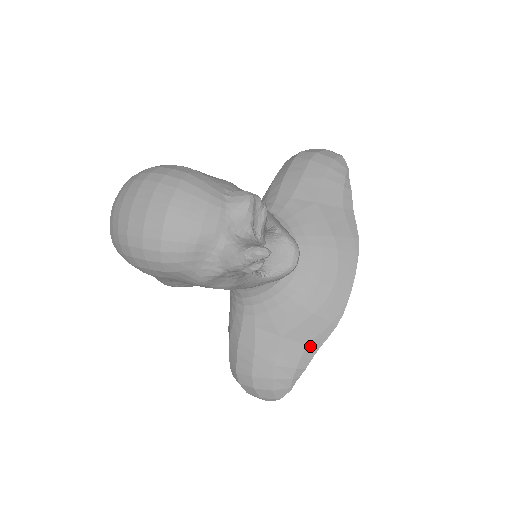
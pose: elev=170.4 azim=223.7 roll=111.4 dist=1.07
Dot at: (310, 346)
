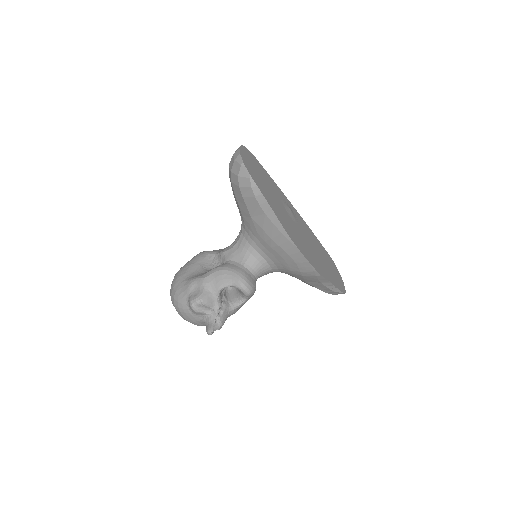
Dot at: (322, 282)
